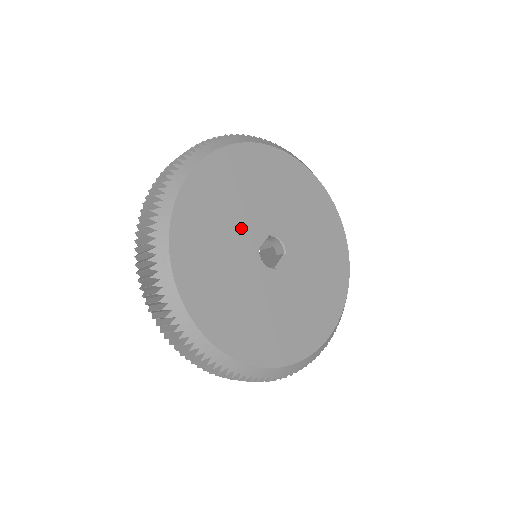
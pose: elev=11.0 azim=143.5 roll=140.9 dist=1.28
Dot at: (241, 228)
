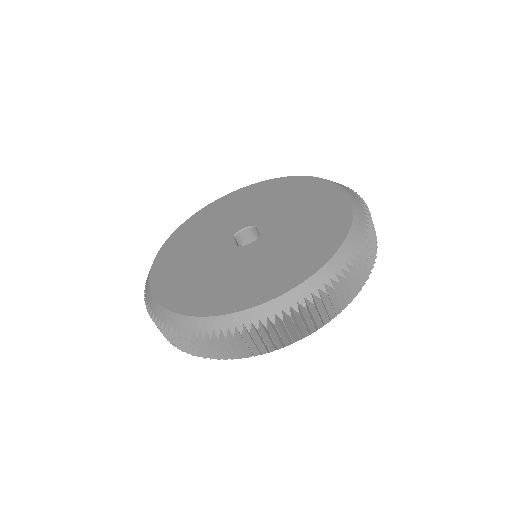
Dot at: (211, 257)
